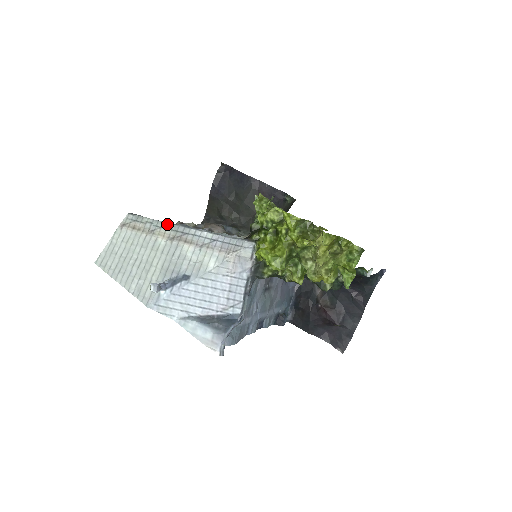
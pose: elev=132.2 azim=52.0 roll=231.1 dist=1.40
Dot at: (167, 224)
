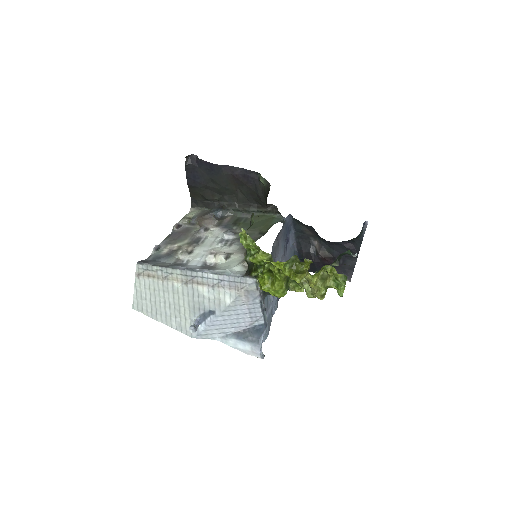
Dot at: (175, 270)
